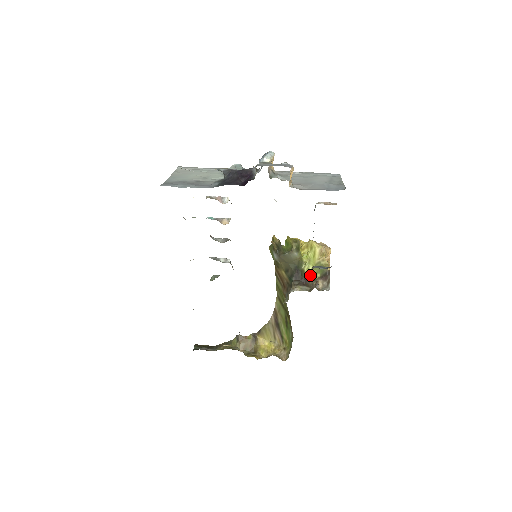
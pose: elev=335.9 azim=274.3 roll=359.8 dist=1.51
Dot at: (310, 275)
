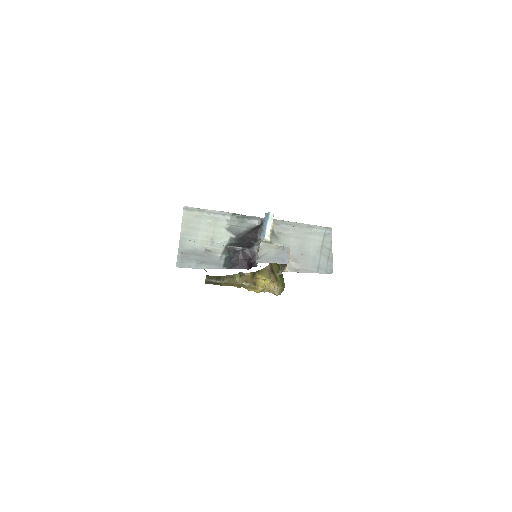
Dot at: occluded
